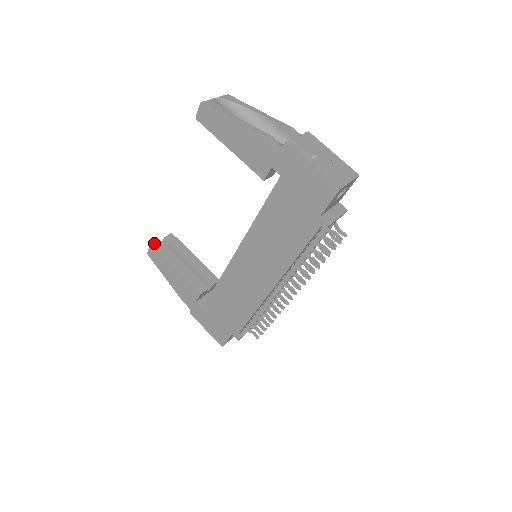
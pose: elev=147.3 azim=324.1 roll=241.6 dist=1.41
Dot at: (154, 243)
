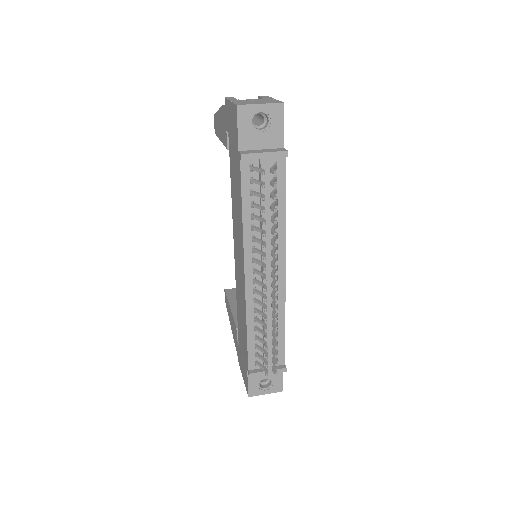
Dot at: occluded
